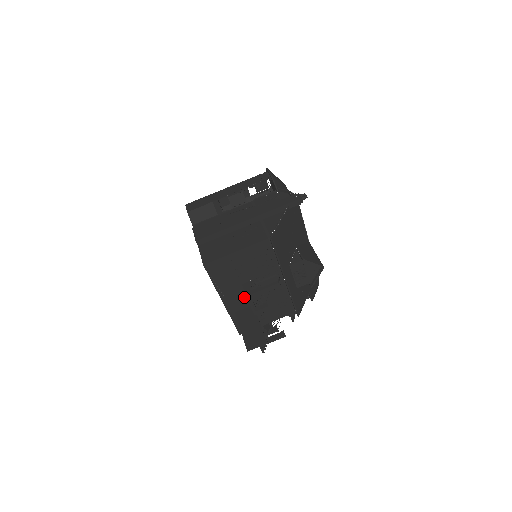
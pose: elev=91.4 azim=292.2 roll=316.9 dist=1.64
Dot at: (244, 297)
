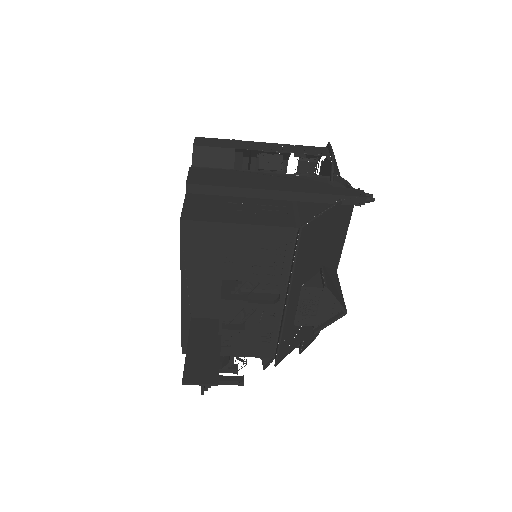
Dot at: (215, 301)
